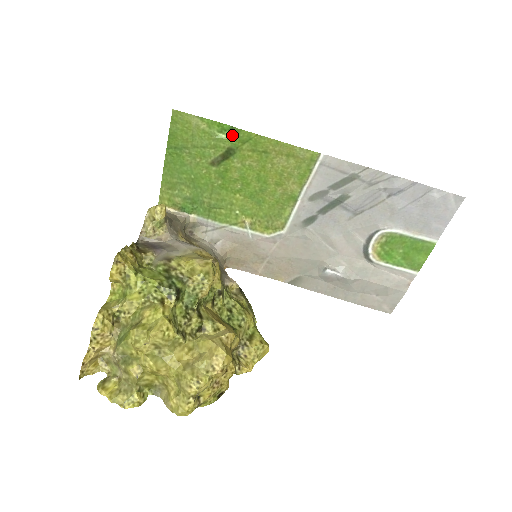
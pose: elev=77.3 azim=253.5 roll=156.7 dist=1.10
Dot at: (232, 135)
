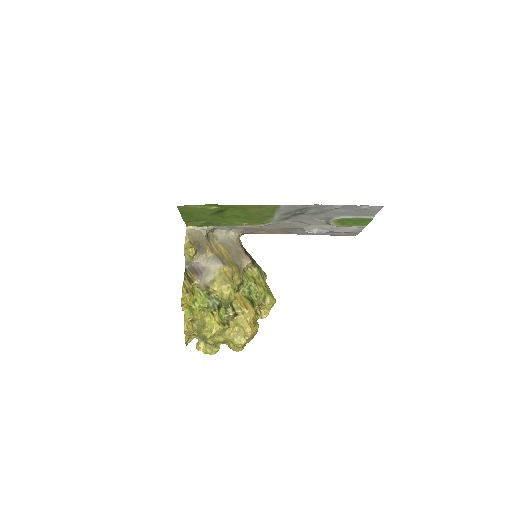
Dot at: (219, 207)
